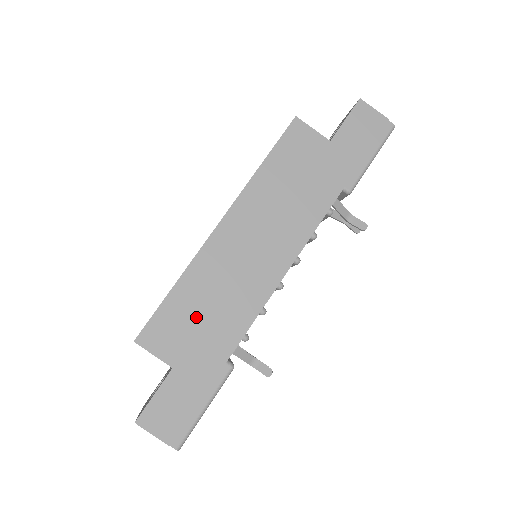
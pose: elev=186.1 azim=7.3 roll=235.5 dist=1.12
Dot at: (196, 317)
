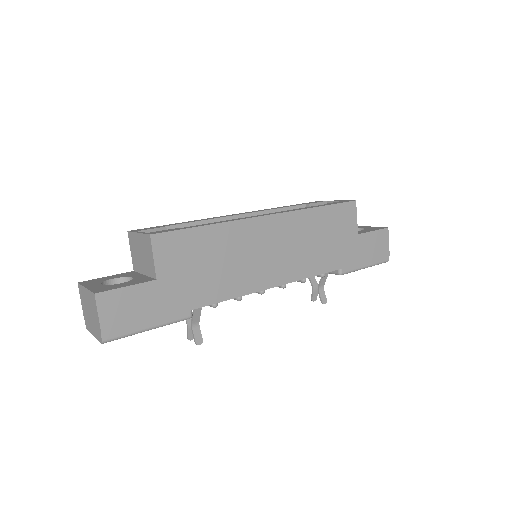
Dot at: (203, 260)
